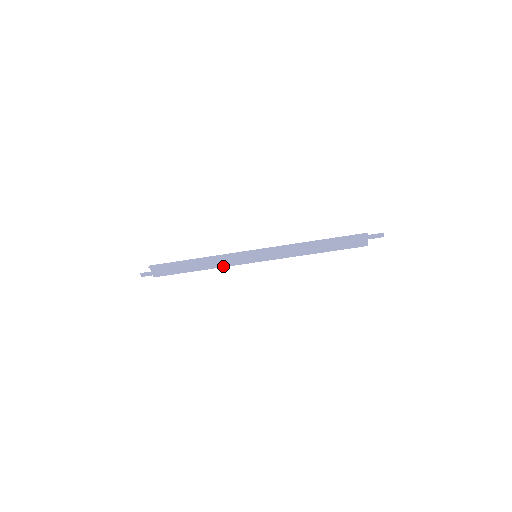
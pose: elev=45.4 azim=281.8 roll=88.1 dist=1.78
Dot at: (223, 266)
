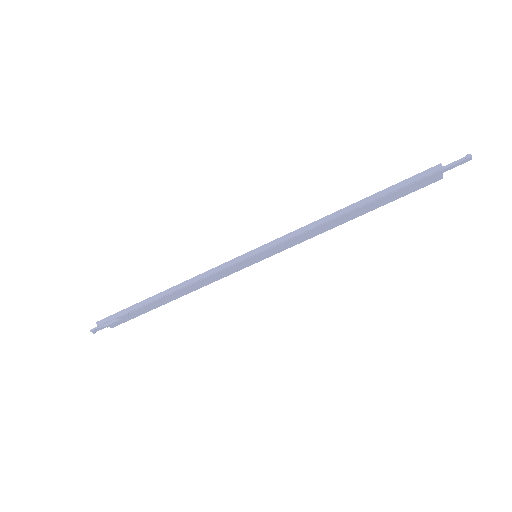
Dot at: (209, 283)
